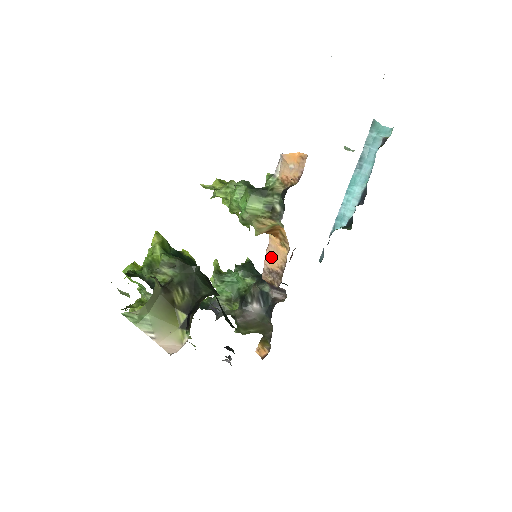
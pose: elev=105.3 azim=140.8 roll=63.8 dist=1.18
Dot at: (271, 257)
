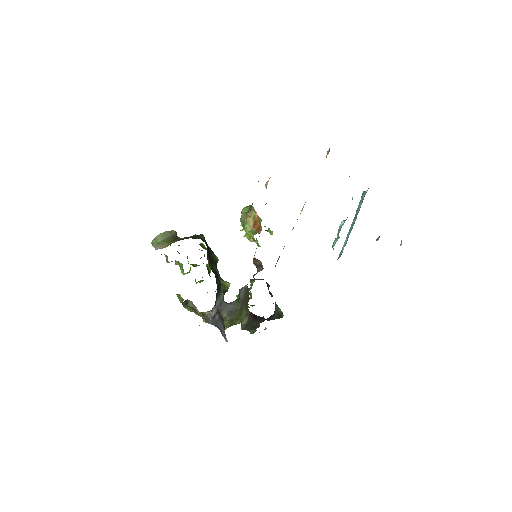
Dot at: occluded
